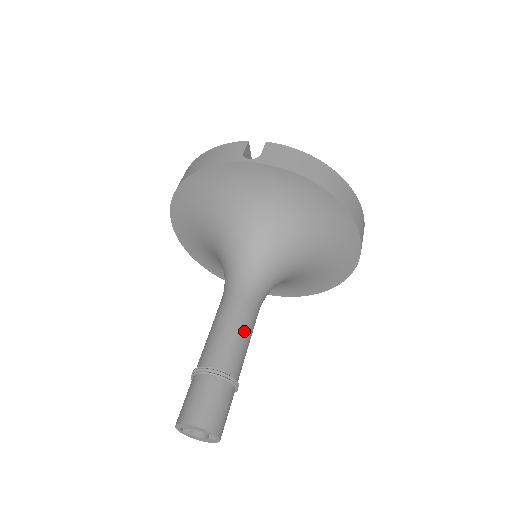
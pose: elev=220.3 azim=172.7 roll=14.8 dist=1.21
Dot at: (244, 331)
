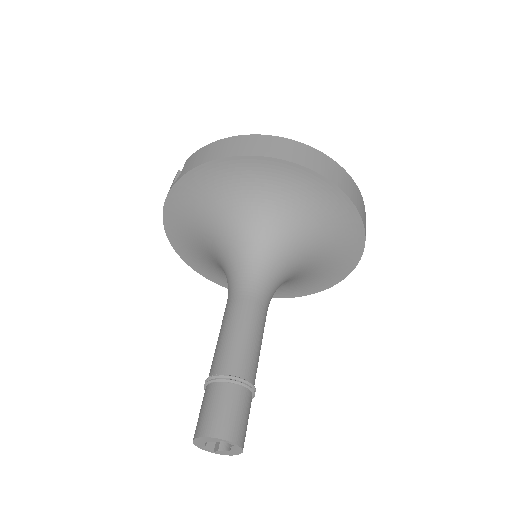
Dot at: (239, 327)
